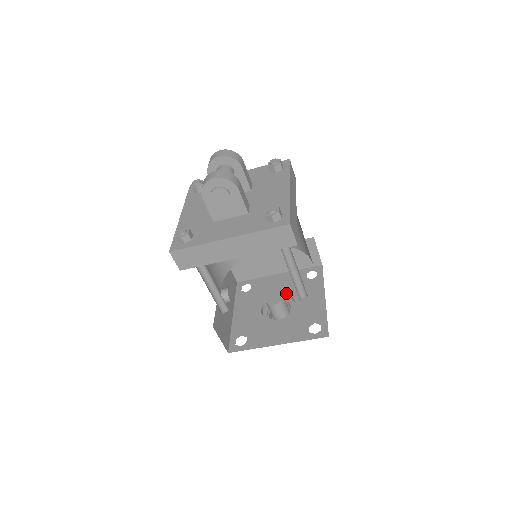
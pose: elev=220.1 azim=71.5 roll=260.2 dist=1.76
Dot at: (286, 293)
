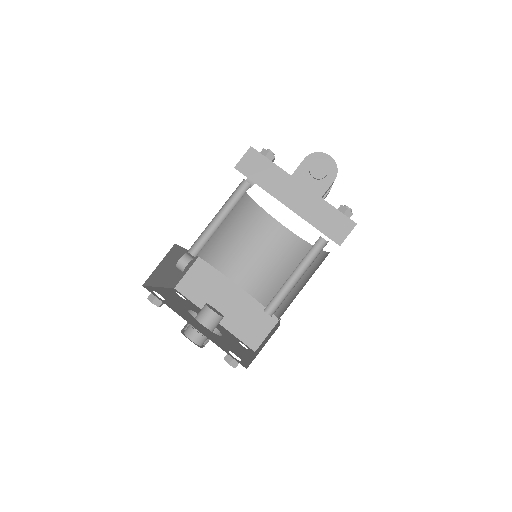
Dot at: occluded
